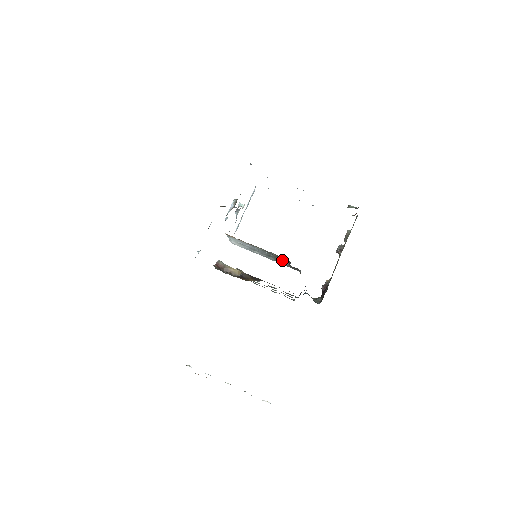
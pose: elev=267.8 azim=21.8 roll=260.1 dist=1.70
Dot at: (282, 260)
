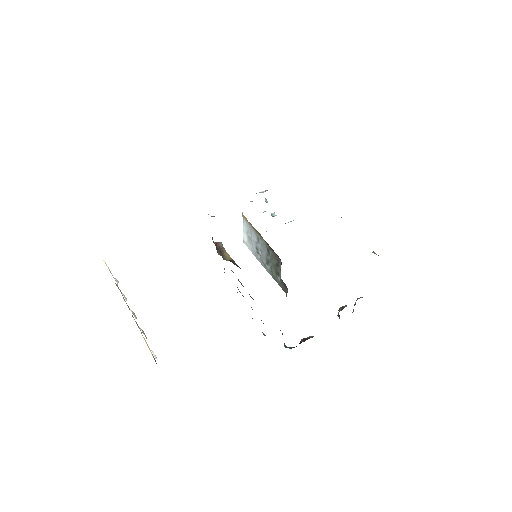
Dot at: (276, 267)
